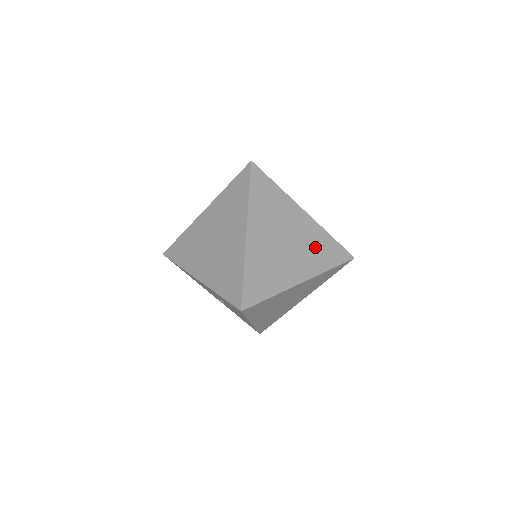
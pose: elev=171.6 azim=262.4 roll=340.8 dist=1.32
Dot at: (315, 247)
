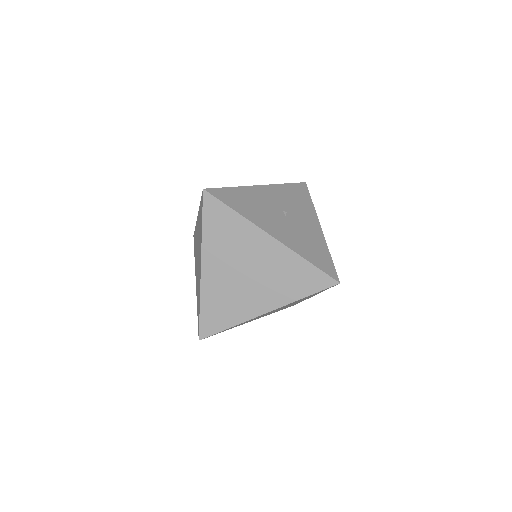
Dot at: (283, 276)
